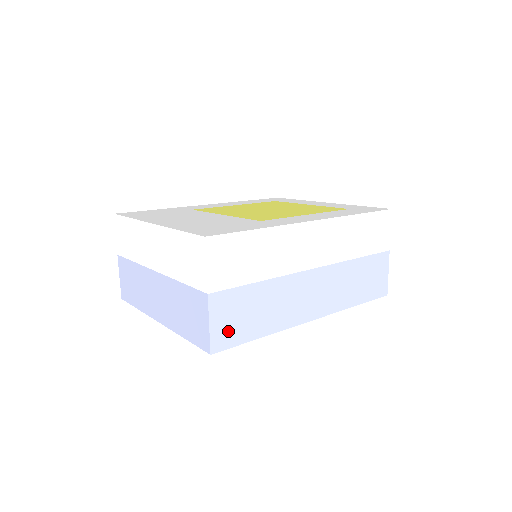
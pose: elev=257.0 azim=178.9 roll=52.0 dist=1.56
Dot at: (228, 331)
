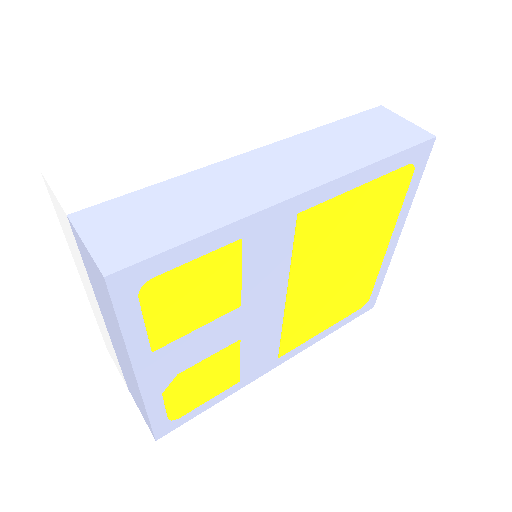
Dot at: (127, 243)
